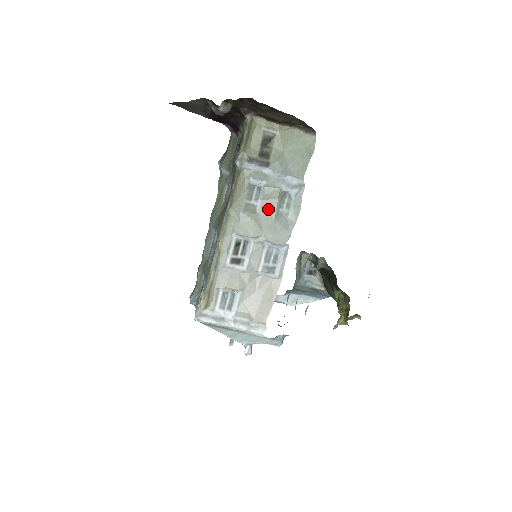
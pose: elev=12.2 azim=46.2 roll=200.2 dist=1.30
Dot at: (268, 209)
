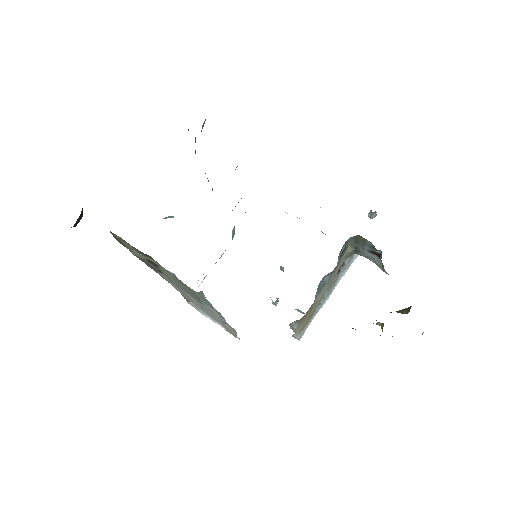
Dot at: occluded
